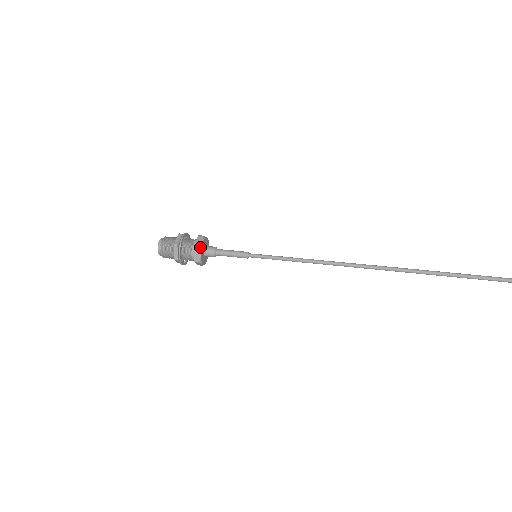
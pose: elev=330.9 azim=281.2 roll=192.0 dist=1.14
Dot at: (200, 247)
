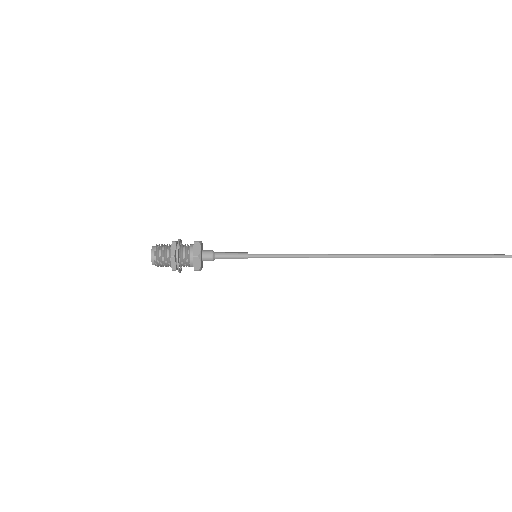
Dot at: (199, 256)
